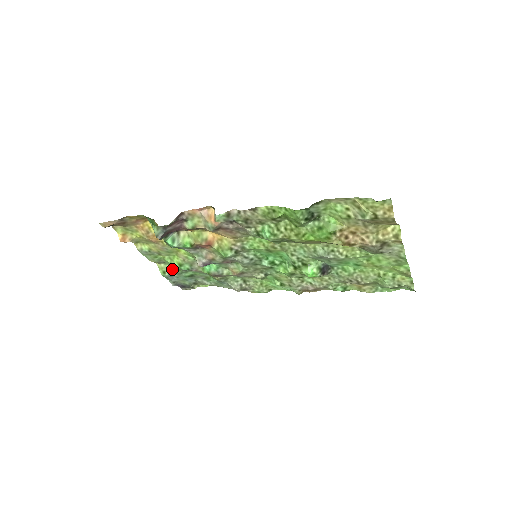
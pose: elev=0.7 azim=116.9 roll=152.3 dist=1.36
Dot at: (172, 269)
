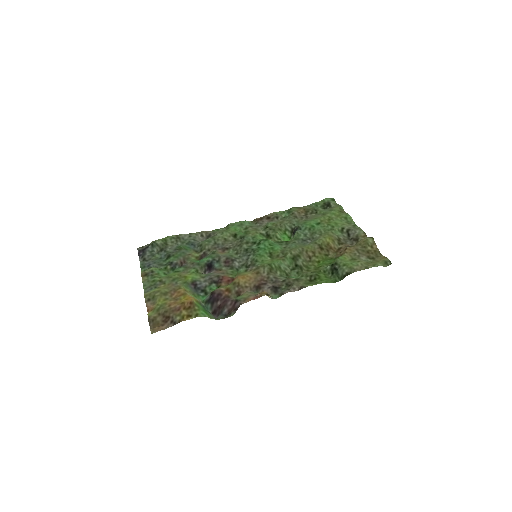
Dot at: (157, 268)
